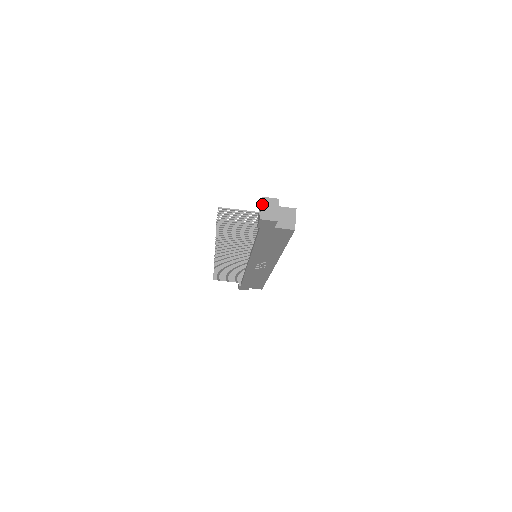
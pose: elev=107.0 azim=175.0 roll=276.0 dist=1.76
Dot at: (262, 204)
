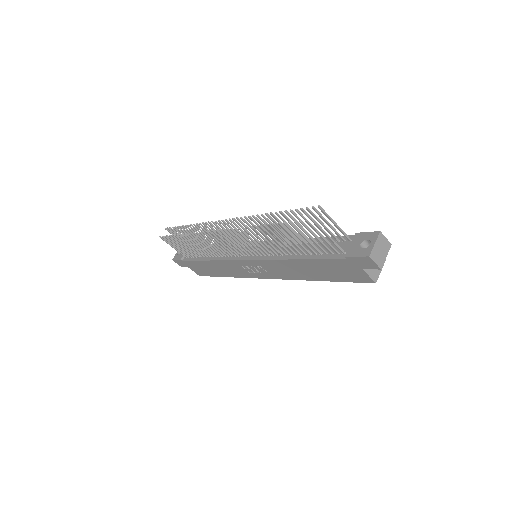
Dot at: (377, 240)
